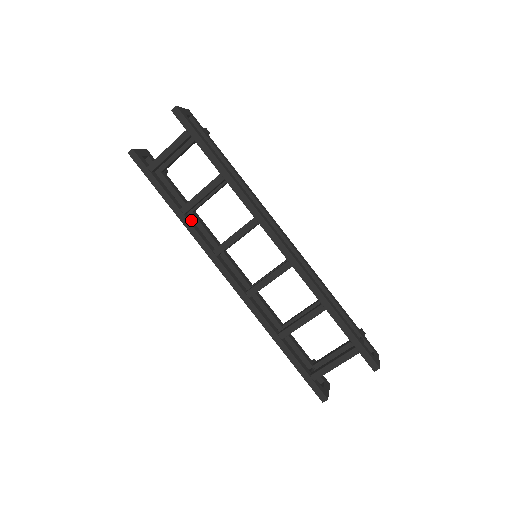
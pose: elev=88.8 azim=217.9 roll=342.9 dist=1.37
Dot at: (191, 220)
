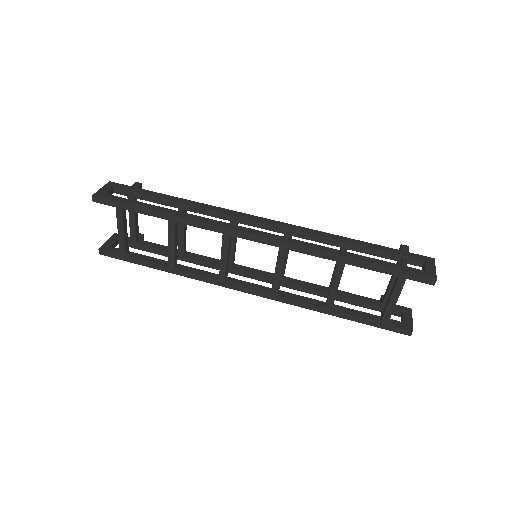
Dot at: (184, 267)
